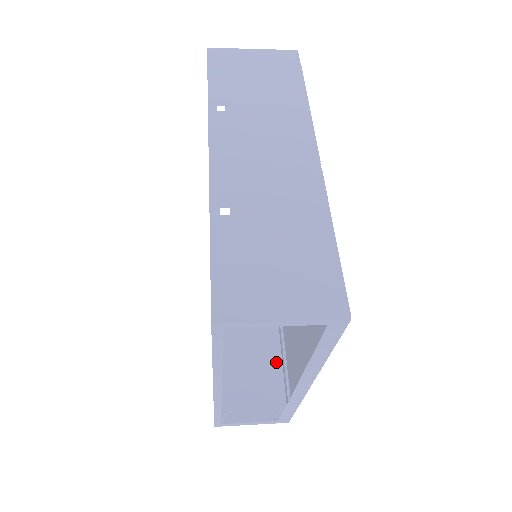
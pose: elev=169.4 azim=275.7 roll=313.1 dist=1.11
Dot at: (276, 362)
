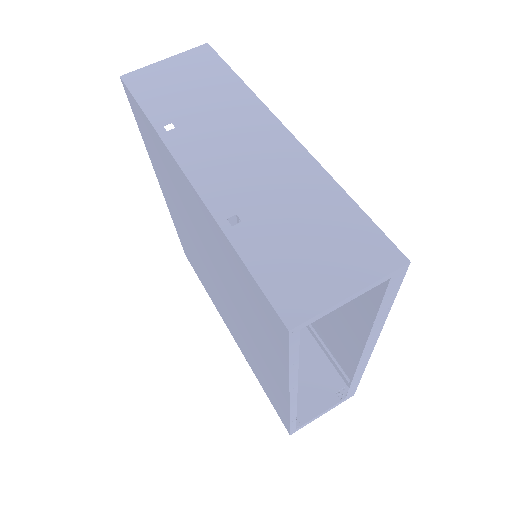
Dot at: (313, 347)
